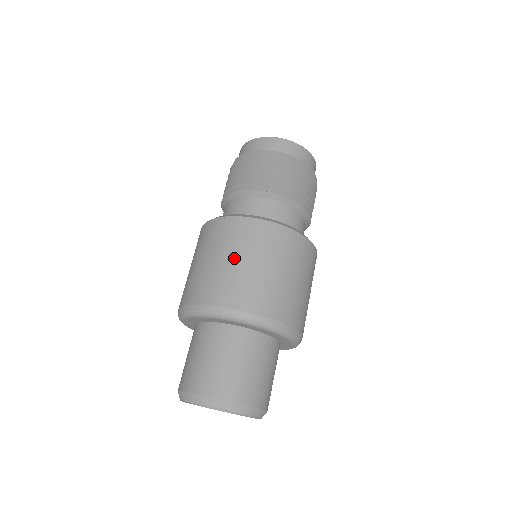
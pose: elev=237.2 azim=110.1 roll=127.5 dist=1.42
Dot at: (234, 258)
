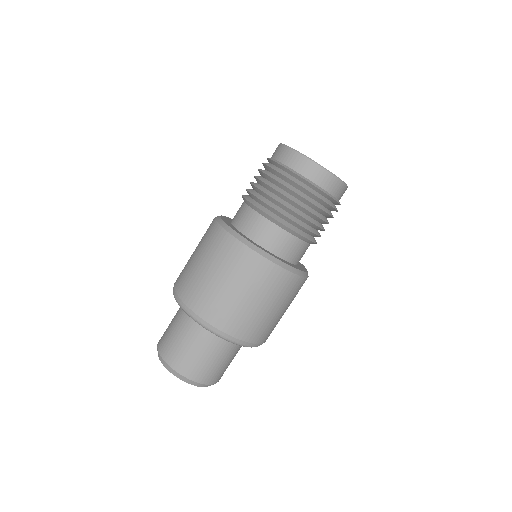
Dot at: (249, 296)
